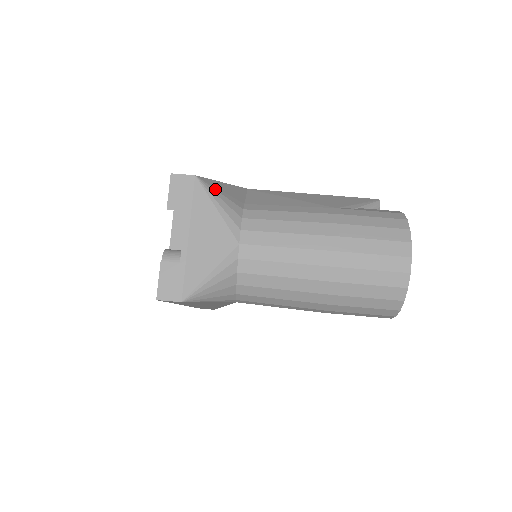
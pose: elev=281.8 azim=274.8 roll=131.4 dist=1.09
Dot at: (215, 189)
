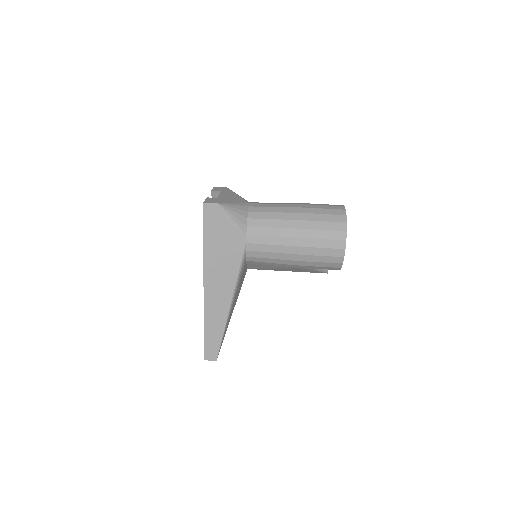
Dot at: occluded
